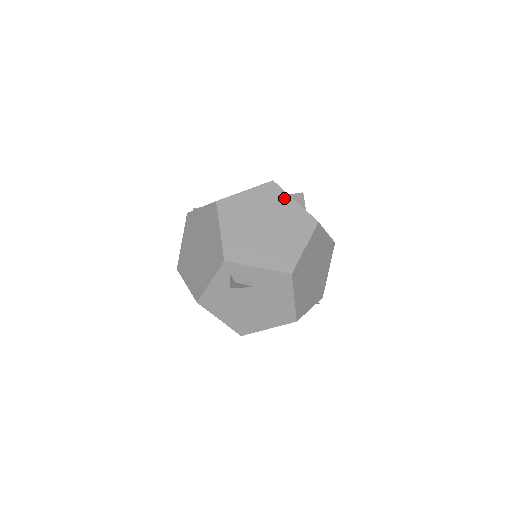
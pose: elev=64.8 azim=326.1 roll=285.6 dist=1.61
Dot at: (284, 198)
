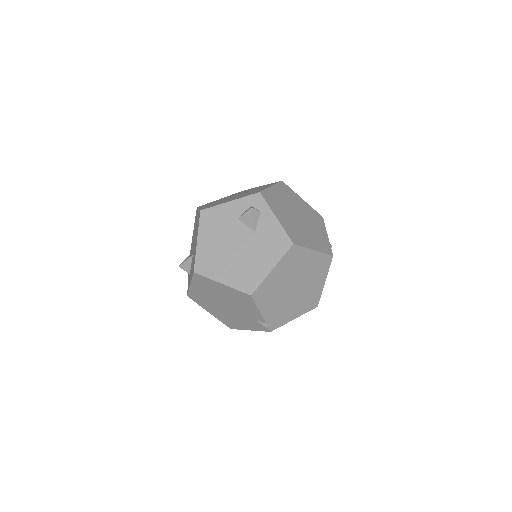
Dot at: (322, 227)
